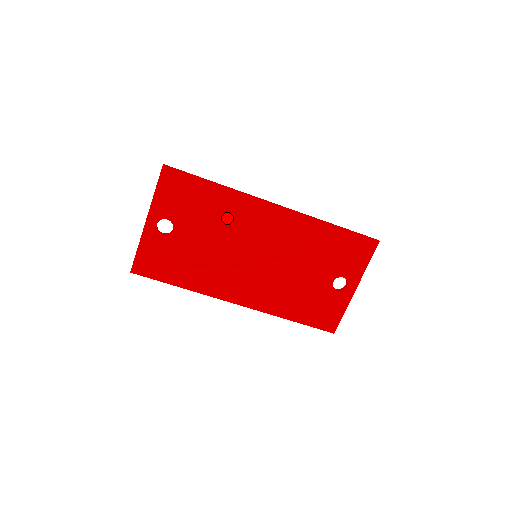
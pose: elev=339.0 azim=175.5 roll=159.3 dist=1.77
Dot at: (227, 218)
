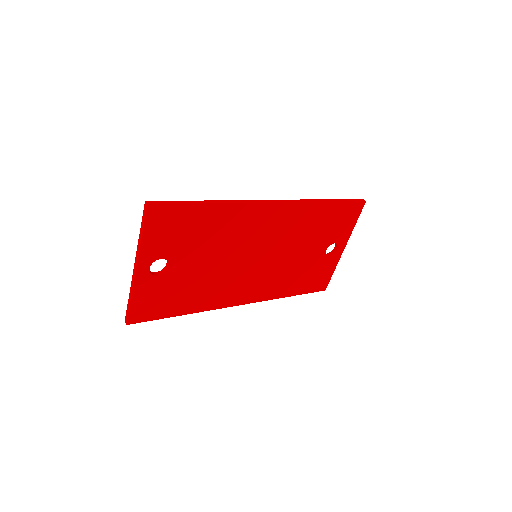
Dot at: (226, 233)
